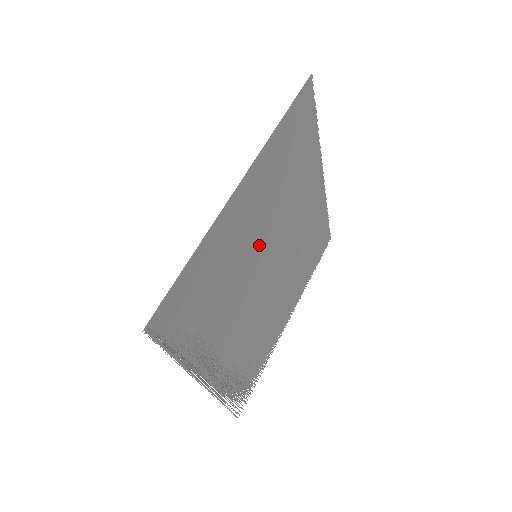
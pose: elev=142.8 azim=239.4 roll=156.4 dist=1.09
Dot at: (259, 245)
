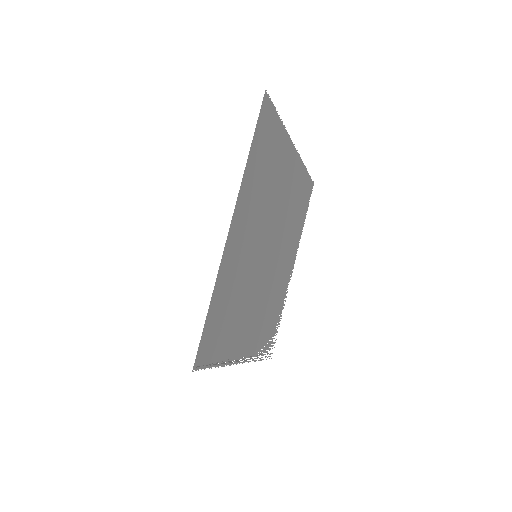
Dot at: (256, 248)
